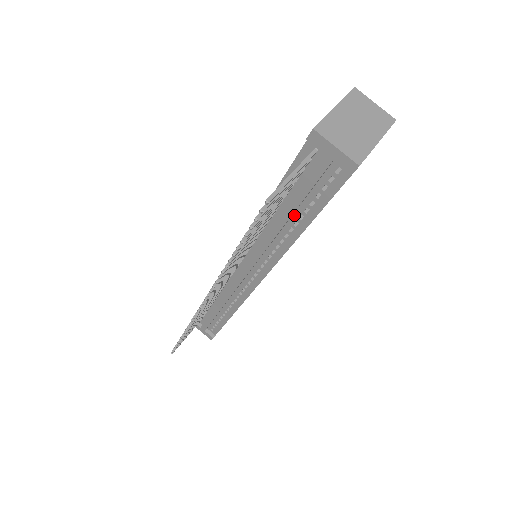
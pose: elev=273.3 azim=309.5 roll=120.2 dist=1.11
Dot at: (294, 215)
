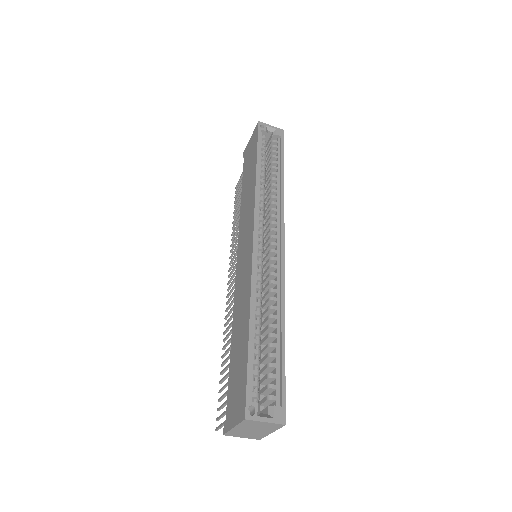
Dot at: occluded
